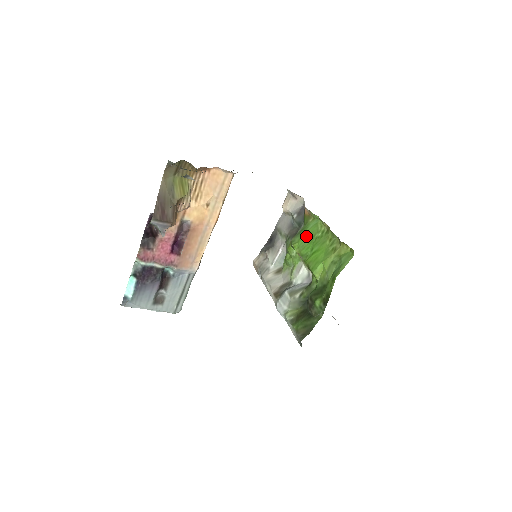
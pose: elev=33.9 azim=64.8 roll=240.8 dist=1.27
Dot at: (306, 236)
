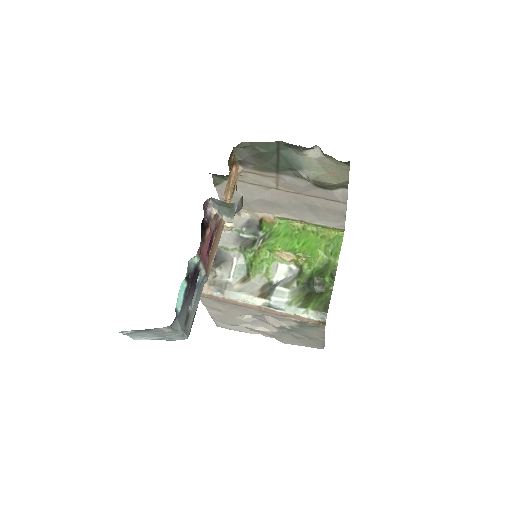
Dot at: (283, 236)
